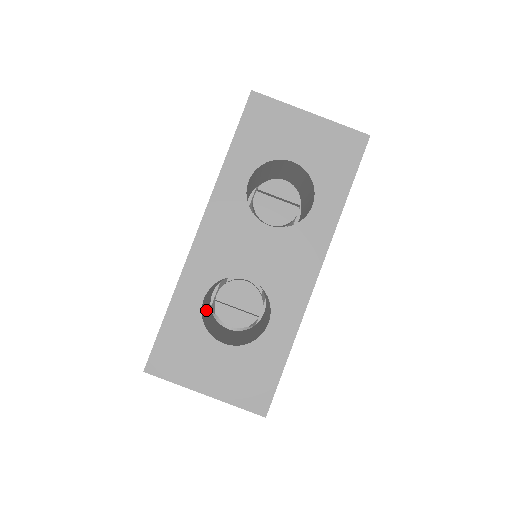
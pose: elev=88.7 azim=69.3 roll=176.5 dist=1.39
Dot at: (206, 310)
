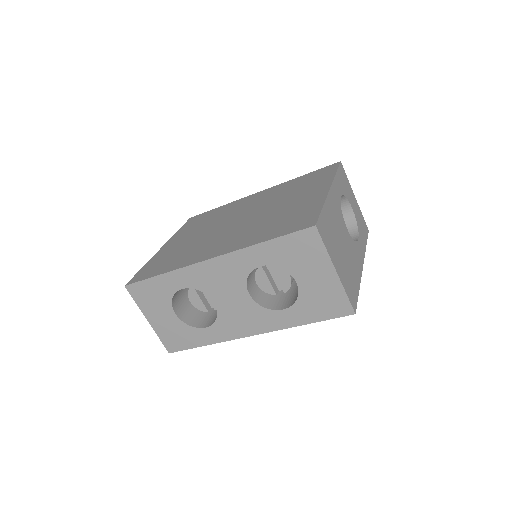
Dot at: occluded
